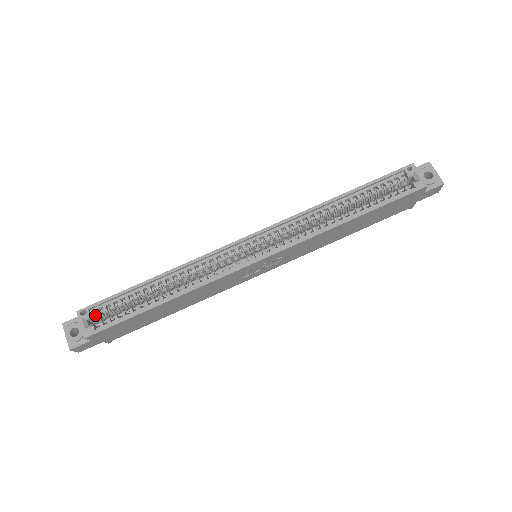
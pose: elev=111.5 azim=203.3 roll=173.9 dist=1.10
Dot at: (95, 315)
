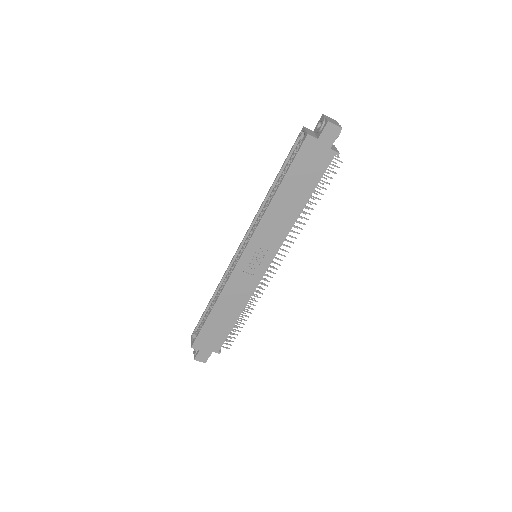
Dot at: occluded
